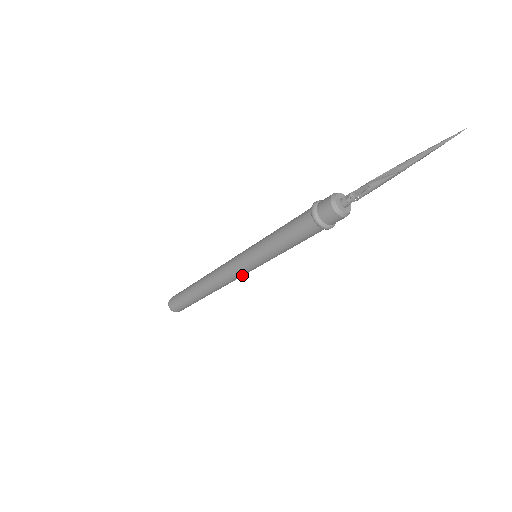
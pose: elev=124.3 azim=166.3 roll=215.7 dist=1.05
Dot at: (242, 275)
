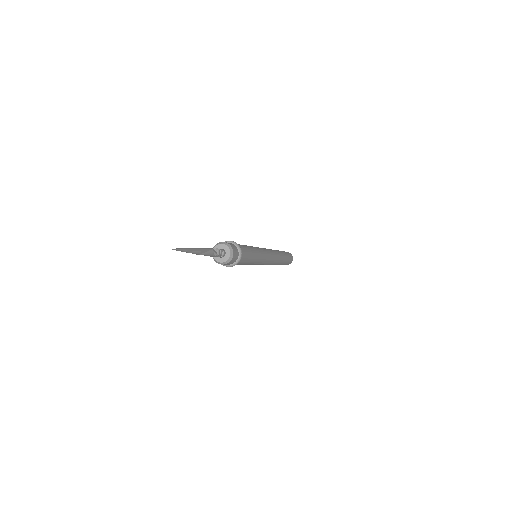
Dot at: (269, 261)
